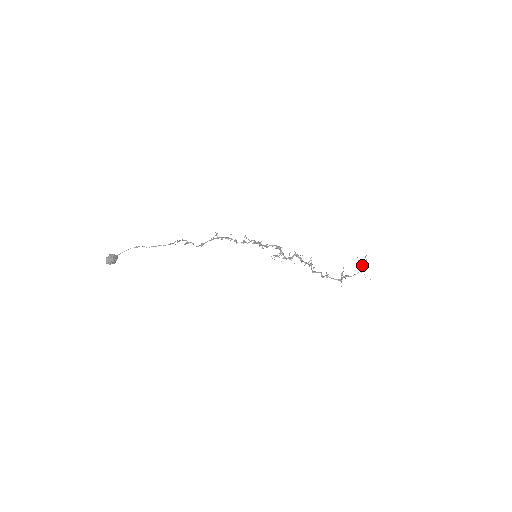
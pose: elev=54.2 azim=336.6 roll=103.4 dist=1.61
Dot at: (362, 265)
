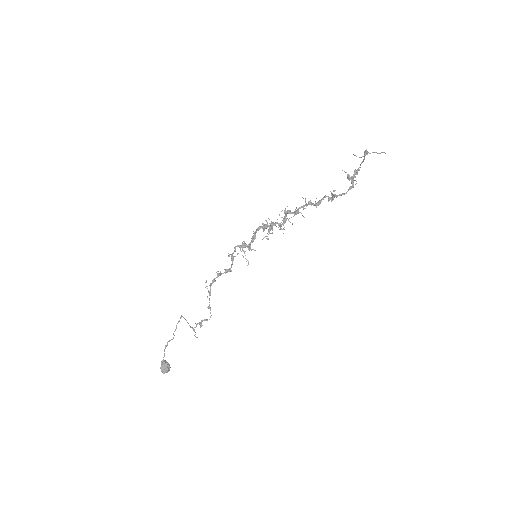
Dot at: (364, 154)
